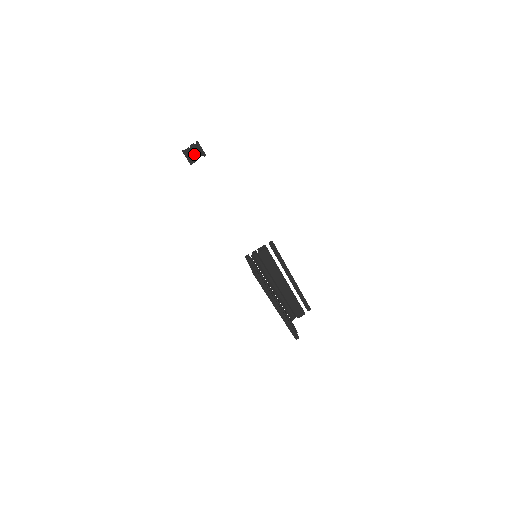
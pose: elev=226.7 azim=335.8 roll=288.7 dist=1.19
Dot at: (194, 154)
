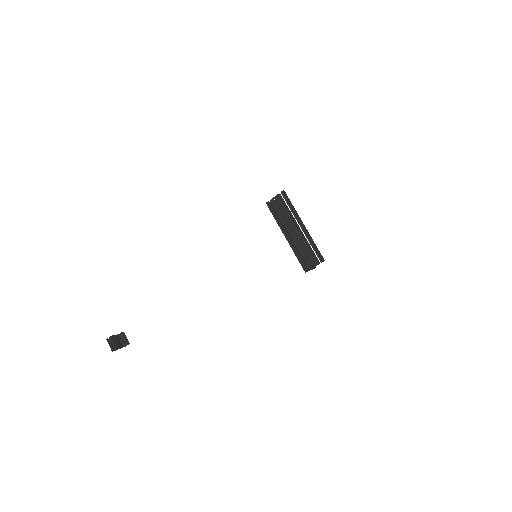
Dot at: occluded
